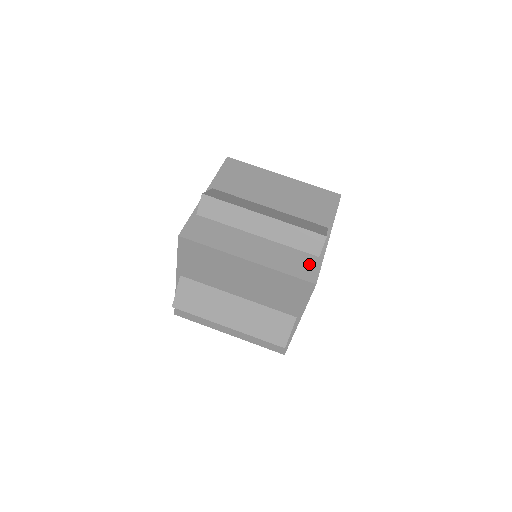
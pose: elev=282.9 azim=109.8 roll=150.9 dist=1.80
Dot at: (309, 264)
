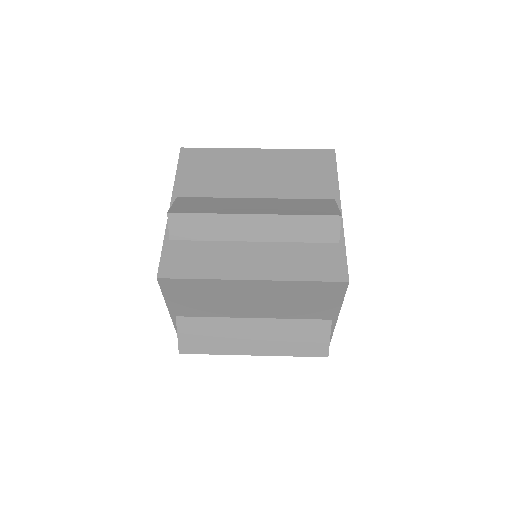
Dot at: occluded
